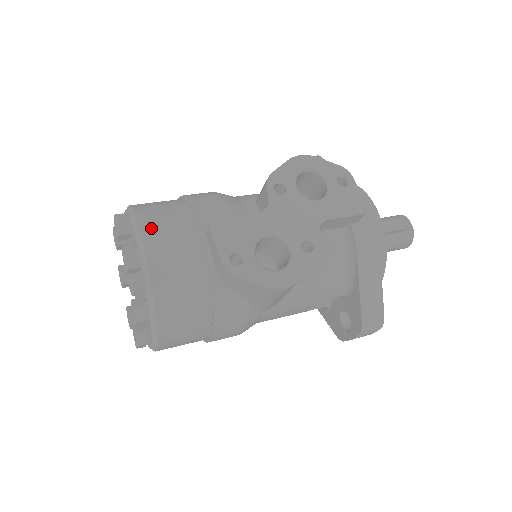
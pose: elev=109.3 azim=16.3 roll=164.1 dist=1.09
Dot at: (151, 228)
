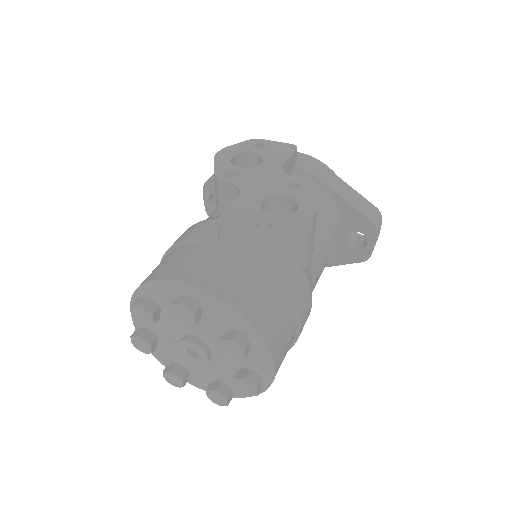
Dot at: (177, 272)
